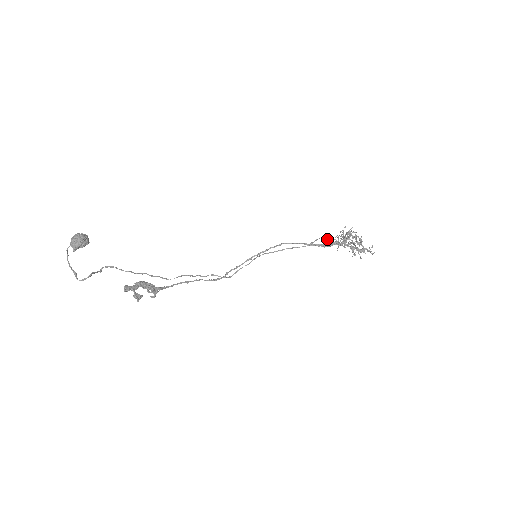
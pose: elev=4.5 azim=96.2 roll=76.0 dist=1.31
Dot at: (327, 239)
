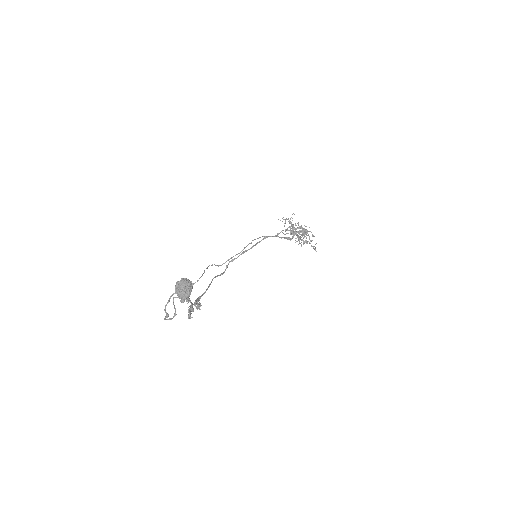
Dot at: (288, 230)
